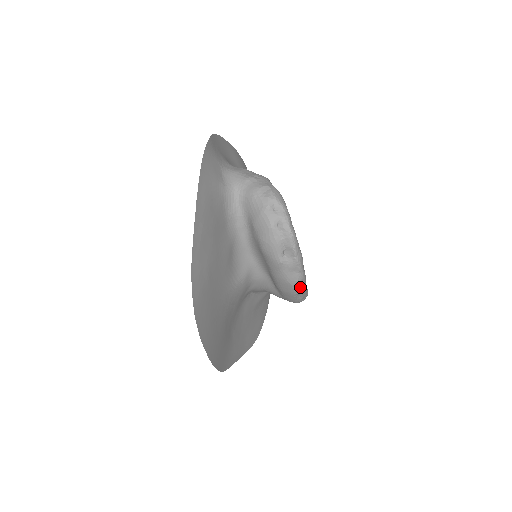
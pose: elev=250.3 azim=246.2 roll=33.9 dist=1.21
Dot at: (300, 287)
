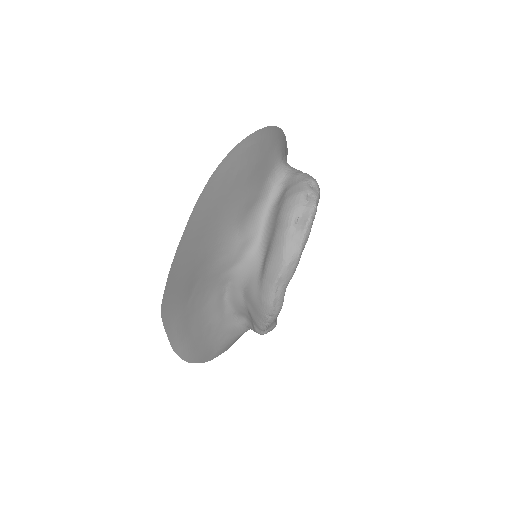
Dot at: (288, 269)
